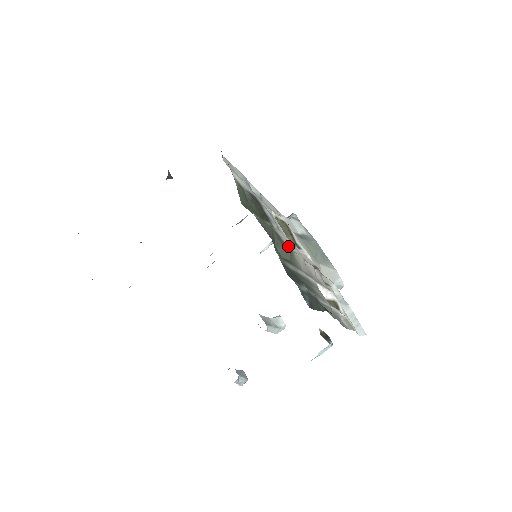
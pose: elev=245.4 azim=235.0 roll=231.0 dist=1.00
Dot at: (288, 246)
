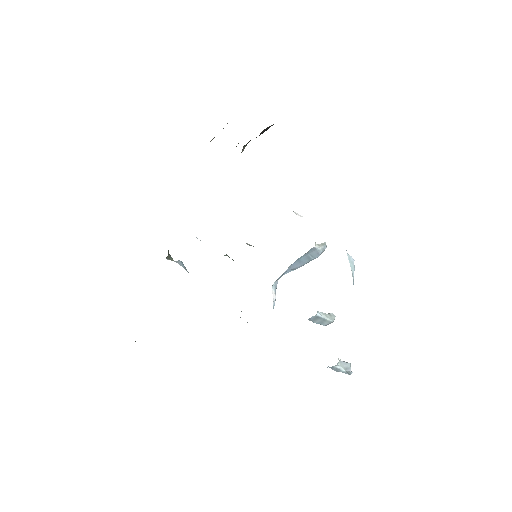
Dot at: occluded
